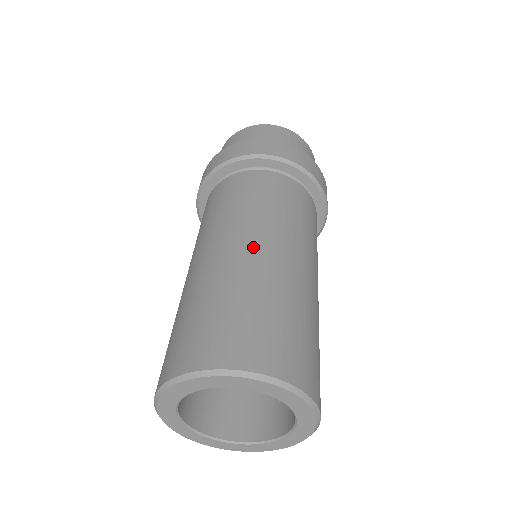
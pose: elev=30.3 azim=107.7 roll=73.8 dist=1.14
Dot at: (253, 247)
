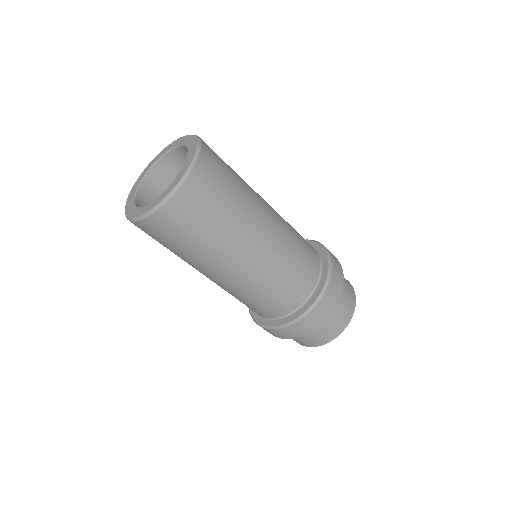
Dot at: occluded
